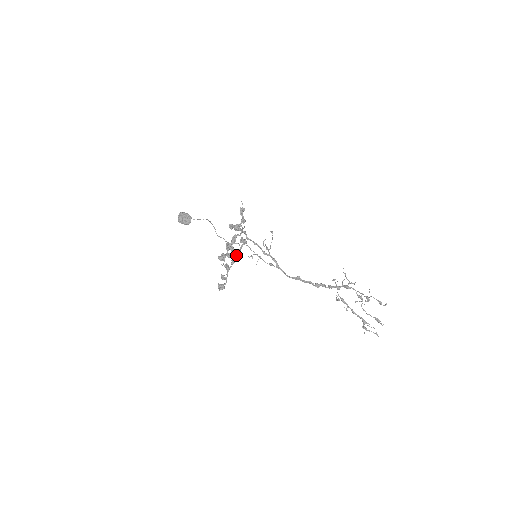
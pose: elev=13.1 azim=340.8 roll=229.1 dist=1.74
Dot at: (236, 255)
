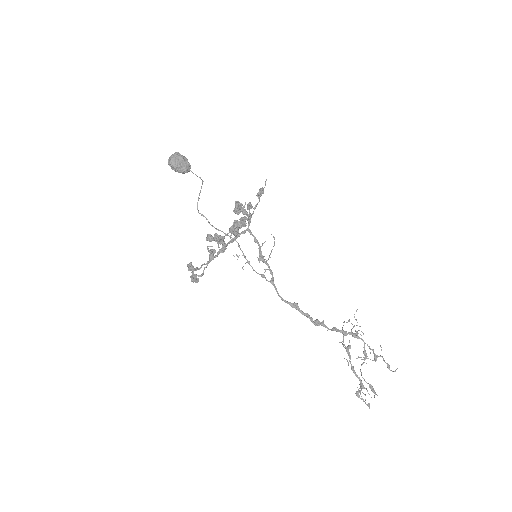
Dot at: occluded
